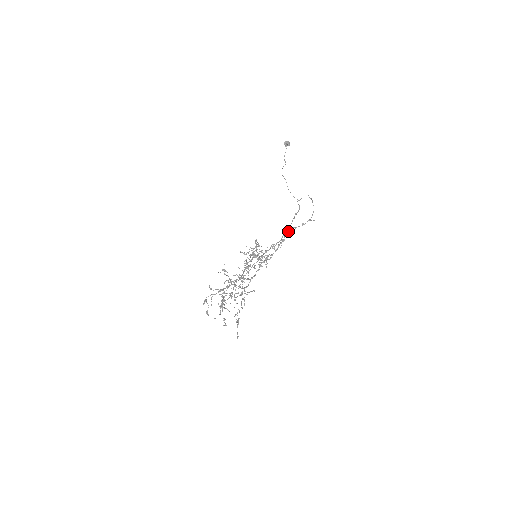
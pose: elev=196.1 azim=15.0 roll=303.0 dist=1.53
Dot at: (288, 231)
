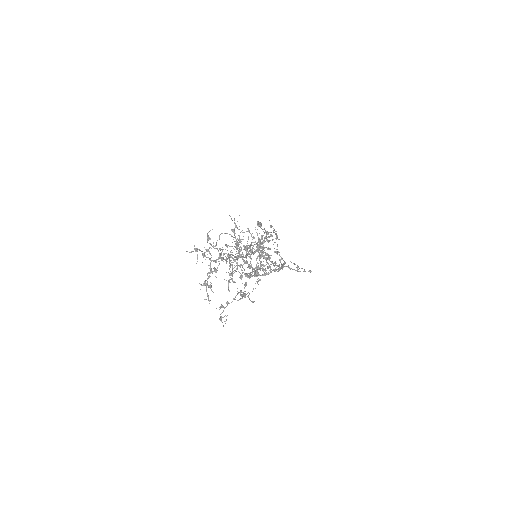
Dot at: occluded
